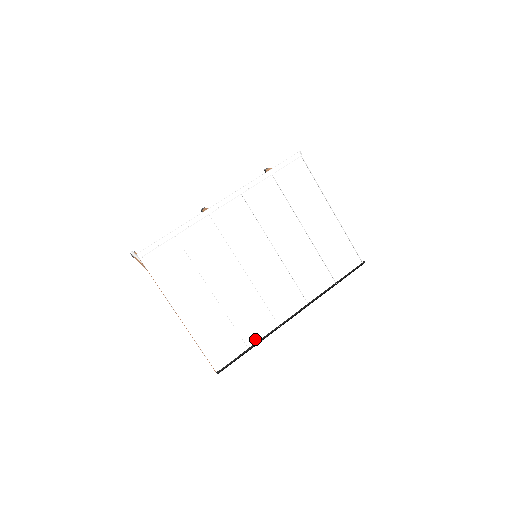
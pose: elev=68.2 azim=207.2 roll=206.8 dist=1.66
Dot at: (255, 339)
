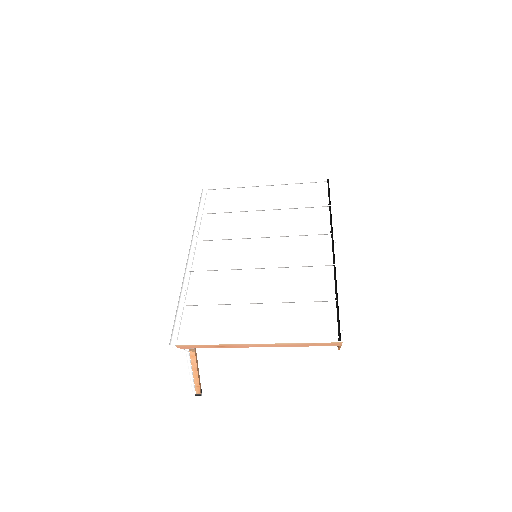
Dot at: (331, 291)
